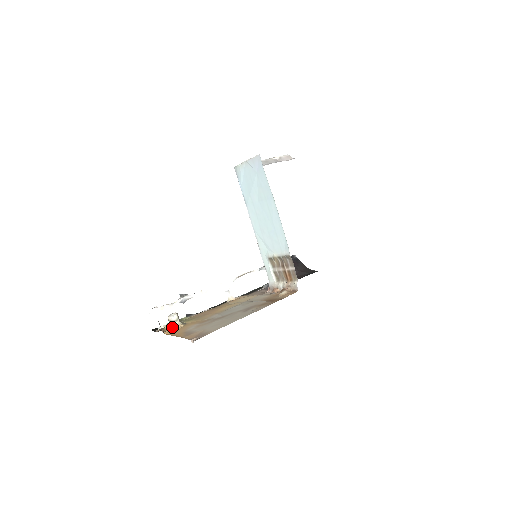
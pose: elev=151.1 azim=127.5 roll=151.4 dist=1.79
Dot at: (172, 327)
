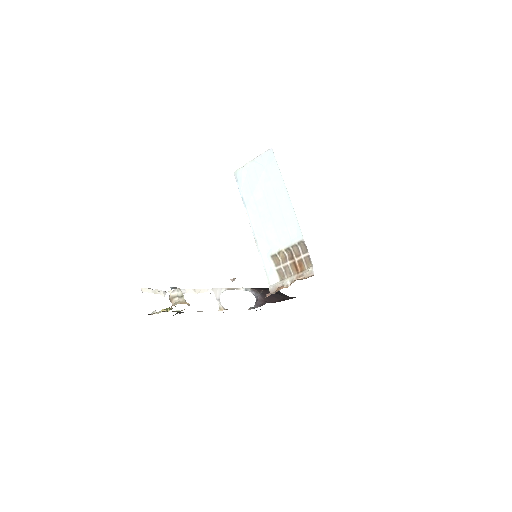
Dot at: (177, 302)
